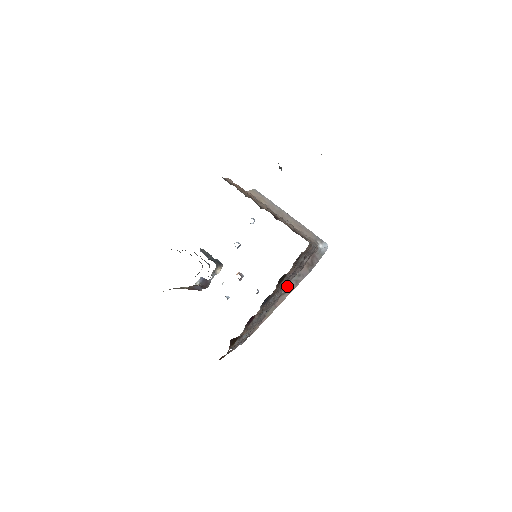
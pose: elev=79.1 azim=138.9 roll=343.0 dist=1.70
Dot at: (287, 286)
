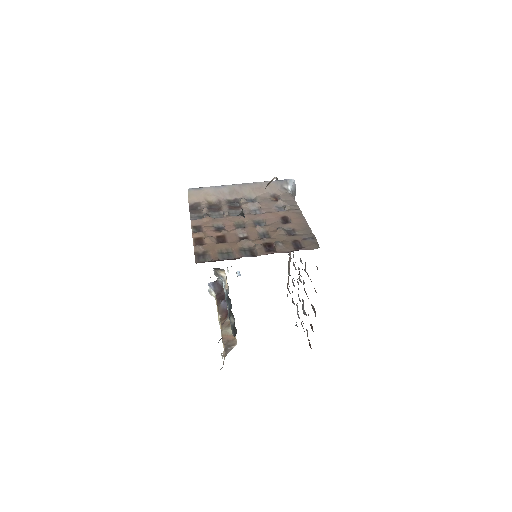
Dot at: occluded
